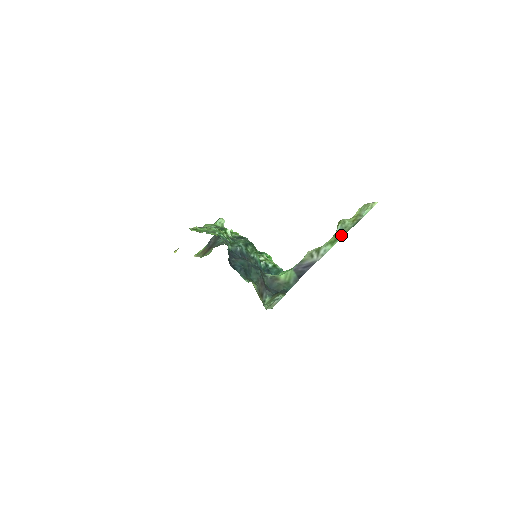
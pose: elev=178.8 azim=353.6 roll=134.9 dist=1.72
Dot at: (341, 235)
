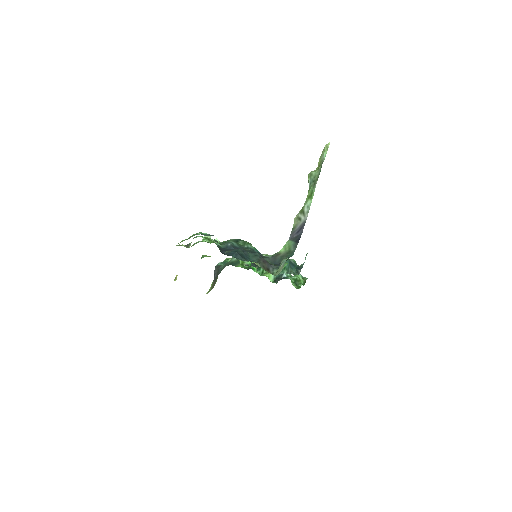
Dot at: (314, 185)
